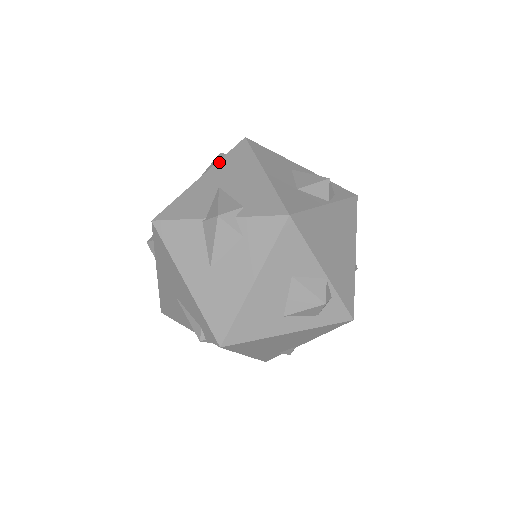
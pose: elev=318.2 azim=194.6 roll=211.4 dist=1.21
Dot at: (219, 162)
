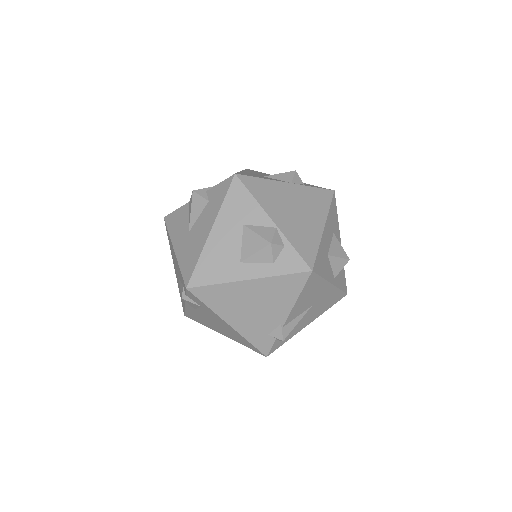
Dot at: occluded
